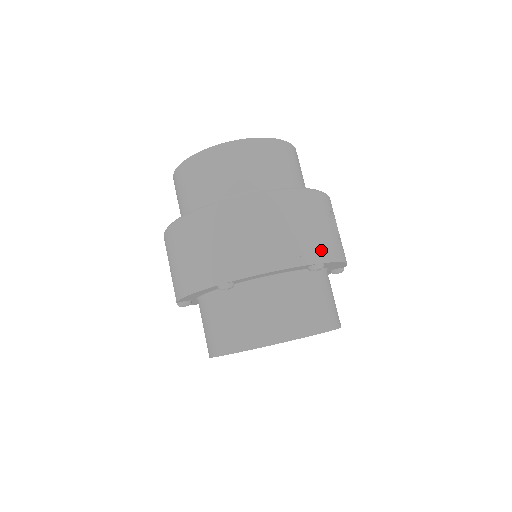
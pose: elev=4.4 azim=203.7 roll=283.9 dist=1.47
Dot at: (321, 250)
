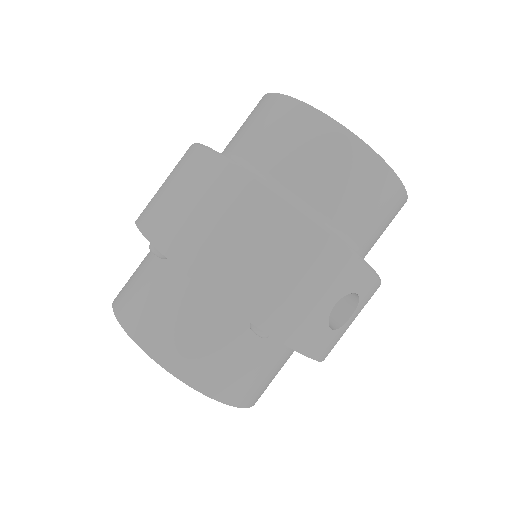
Dot at: (282, 320)
